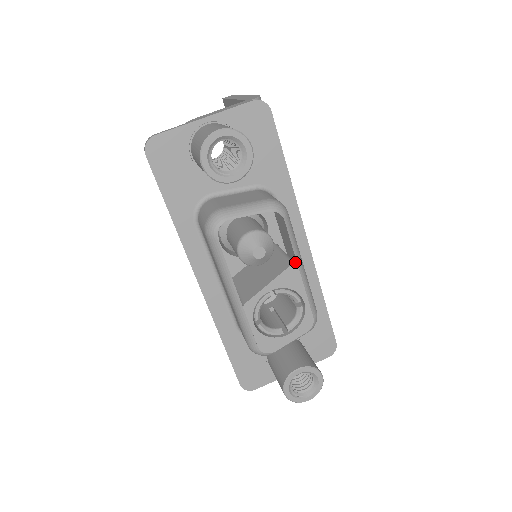
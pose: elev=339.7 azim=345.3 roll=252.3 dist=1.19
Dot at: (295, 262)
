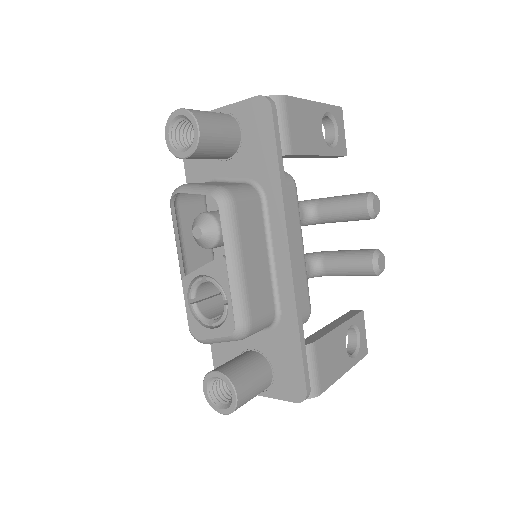
Dot at: (248, 264)
